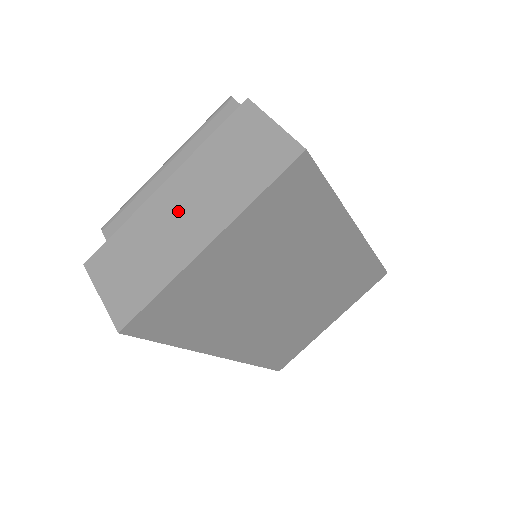
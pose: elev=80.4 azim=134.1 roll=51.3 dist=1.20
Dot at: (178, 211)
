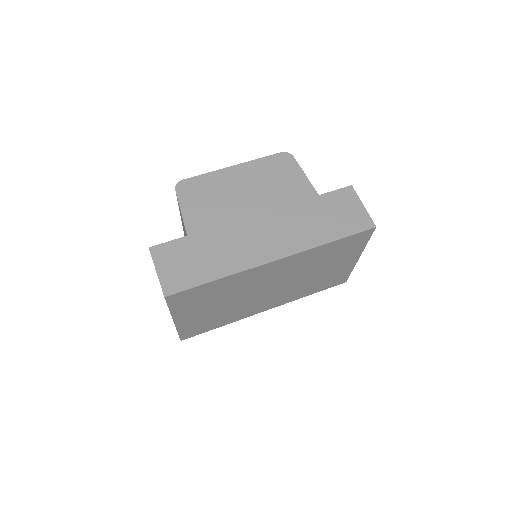
Dot at: occluded
